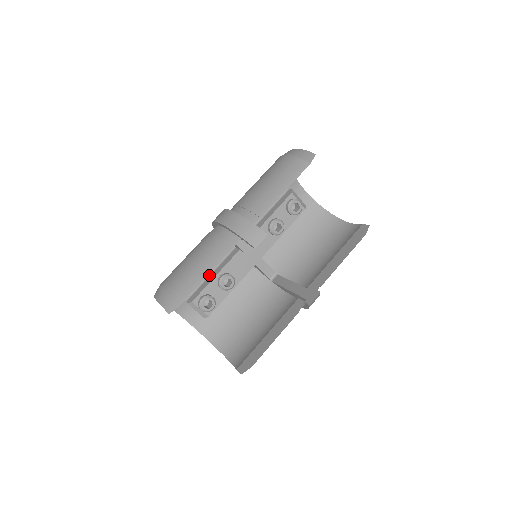
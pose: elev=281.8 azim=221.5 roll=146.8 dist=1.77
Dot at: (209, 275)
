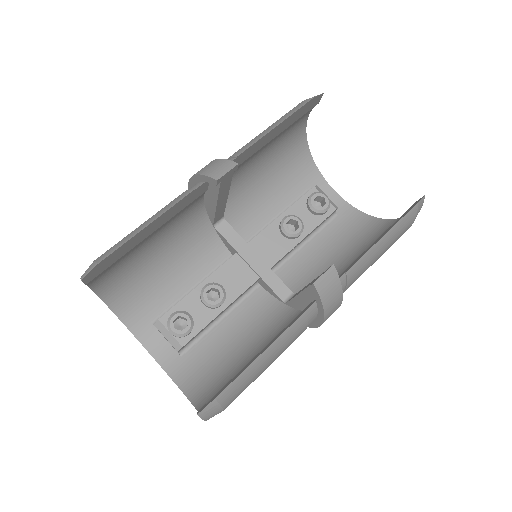
Dot at: occluded
